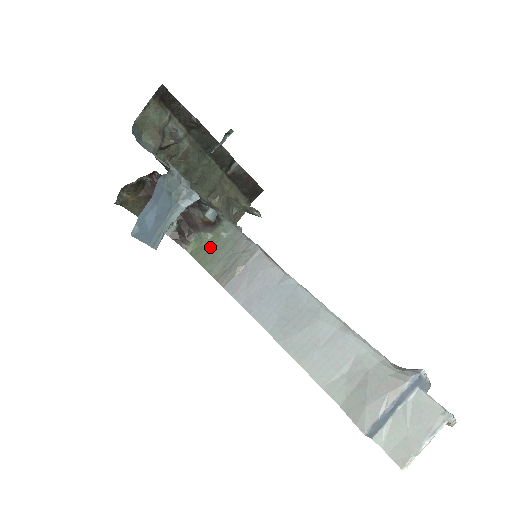
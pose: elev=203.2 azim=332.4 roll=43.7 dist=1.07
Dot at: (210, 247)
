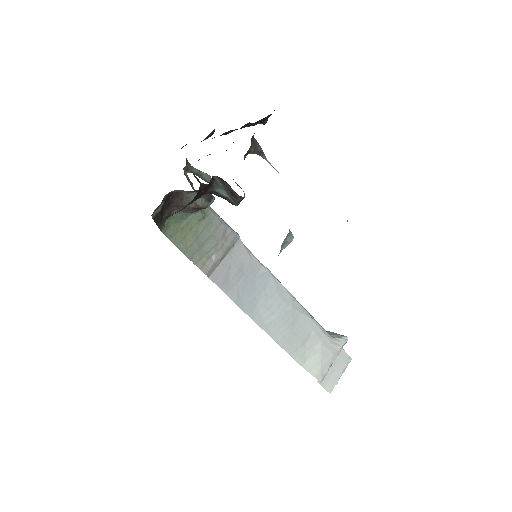
Dot at: (188, 229)
